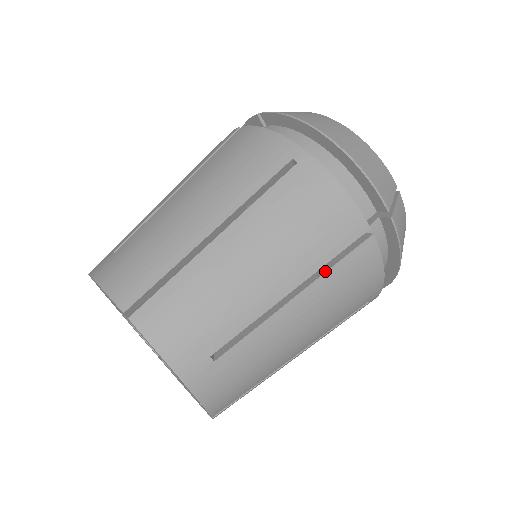
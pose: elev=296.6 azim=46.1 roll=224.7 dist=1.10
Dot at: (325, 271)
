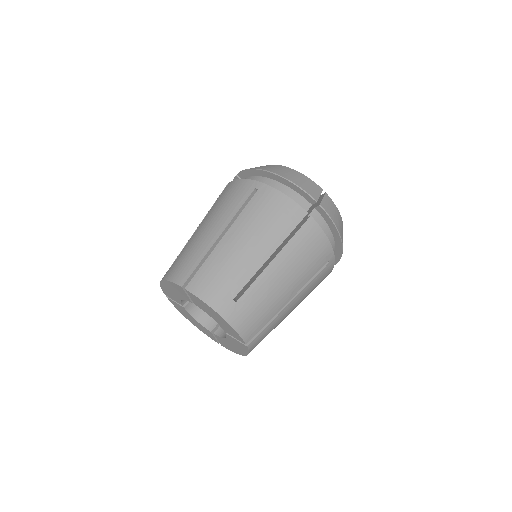
Dot at: (288, 242)
